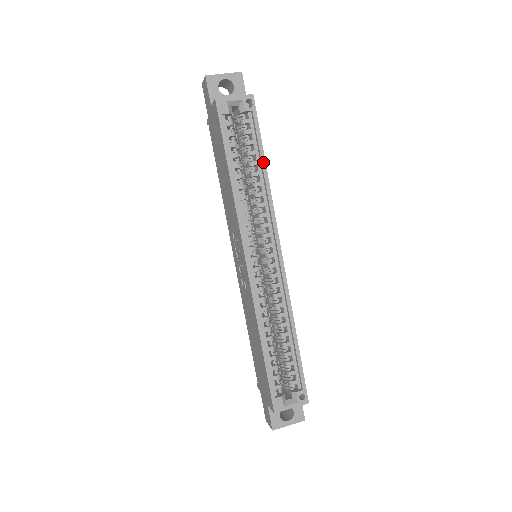
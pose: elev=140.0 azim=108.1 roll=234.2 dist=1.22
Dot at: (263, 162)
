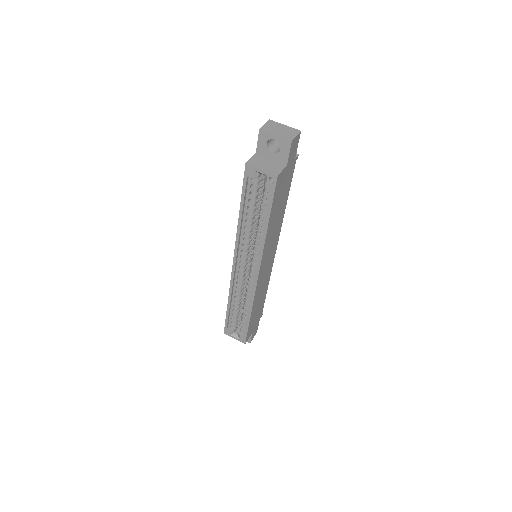
Dot at: (267, 222)
